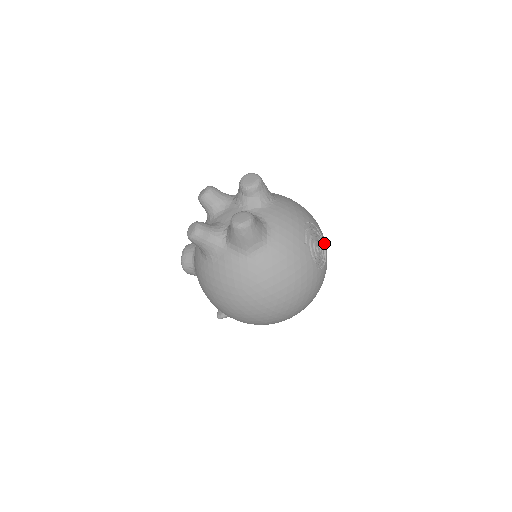
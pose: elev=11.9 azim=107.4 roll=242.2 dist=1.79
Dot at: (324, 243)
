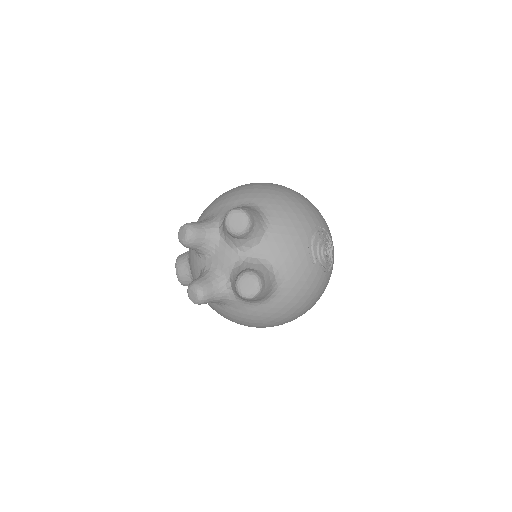
Dot at: (328, 234)
